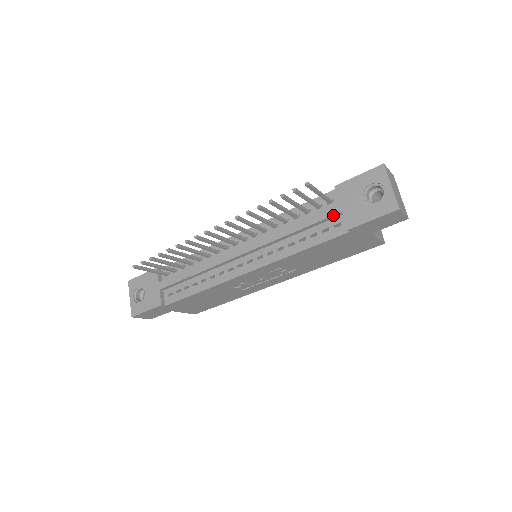
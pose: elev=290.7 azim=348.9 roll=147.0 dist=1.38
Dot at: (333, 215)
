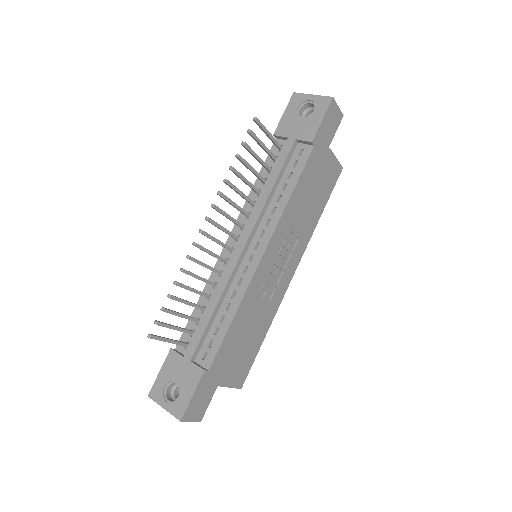
Dot at: (291, 147)
